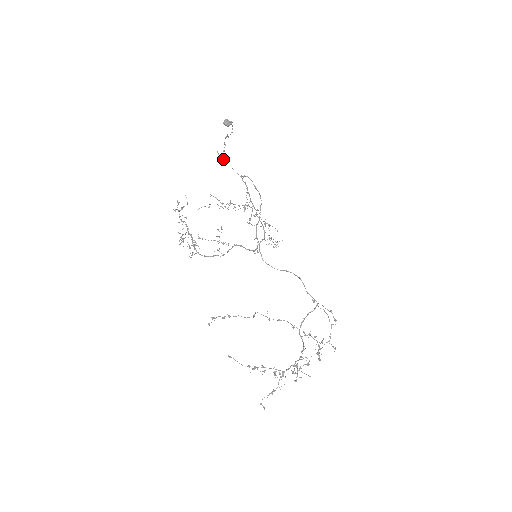
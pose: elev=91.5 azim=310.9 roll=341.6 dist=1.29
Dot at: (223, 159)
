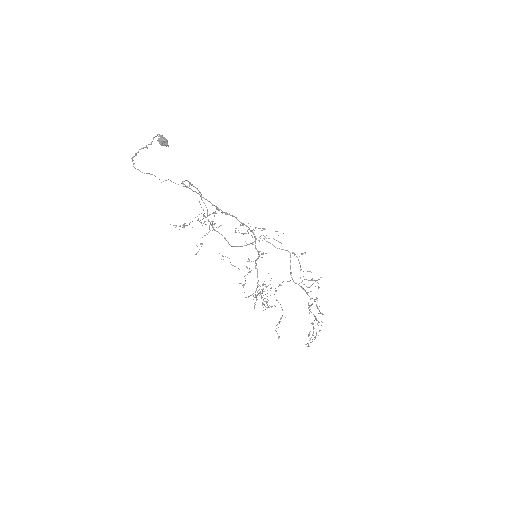
Dot at: occluded
